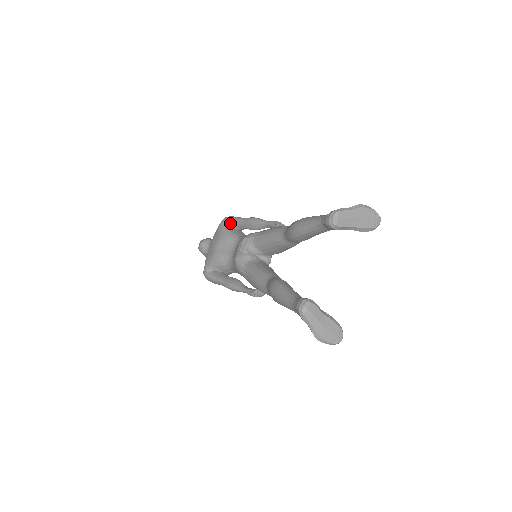
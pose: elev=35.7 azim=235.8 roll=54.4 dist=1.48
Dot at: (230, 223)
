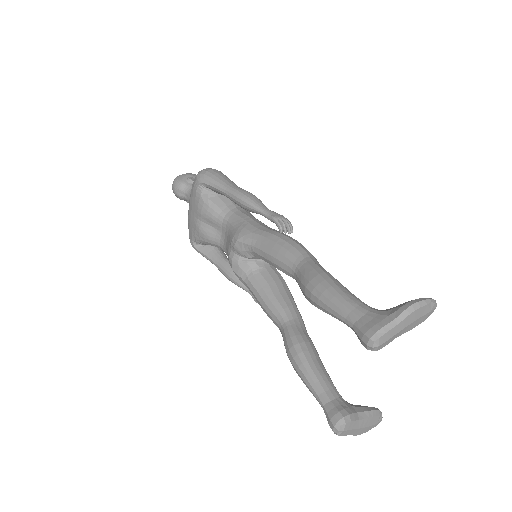
Dot at: (209, 188)
